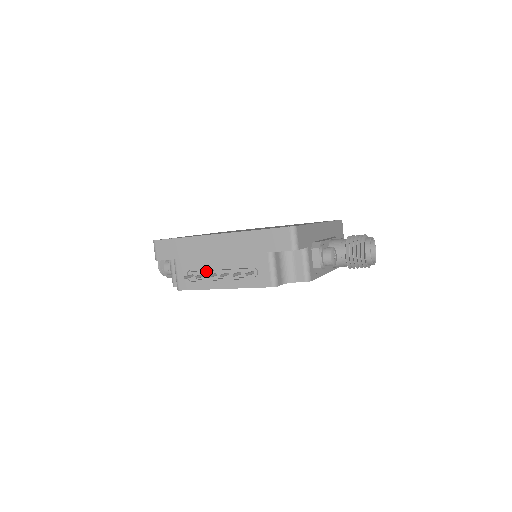
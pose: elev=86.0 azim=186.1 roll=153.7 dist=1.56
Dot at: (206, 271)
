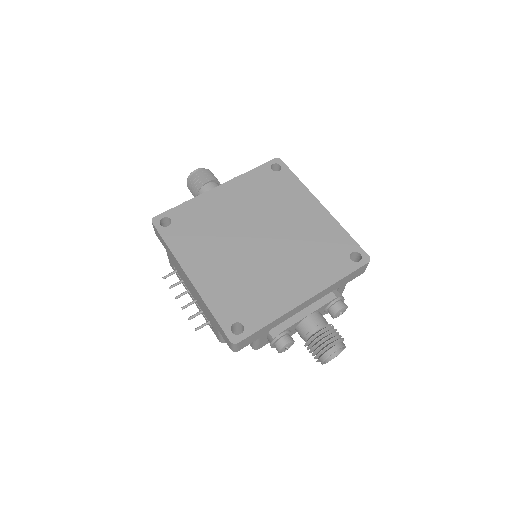
Dot at: (184, 281)
